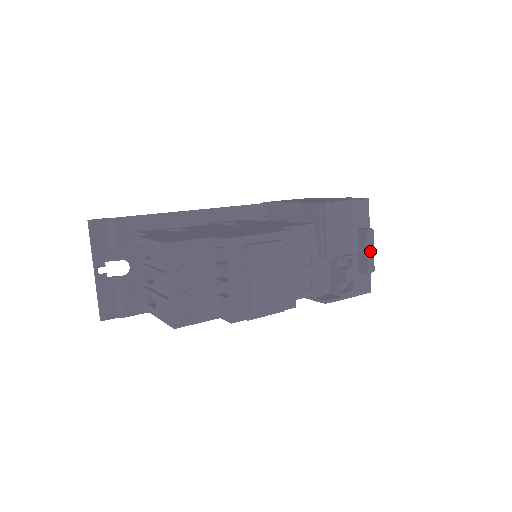
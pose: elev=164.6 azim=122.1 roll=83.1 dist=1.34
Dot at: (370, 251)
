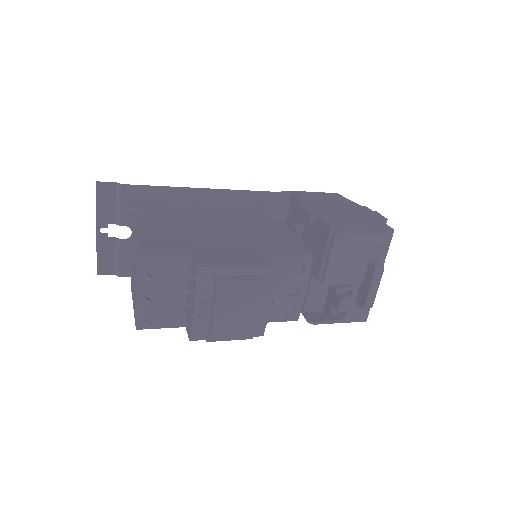
Dot at: (373, 288)
